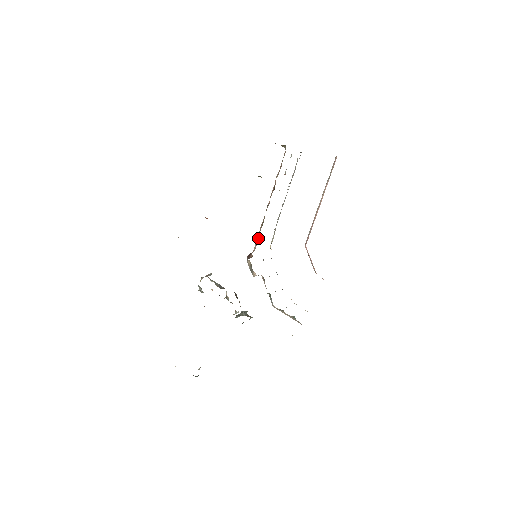
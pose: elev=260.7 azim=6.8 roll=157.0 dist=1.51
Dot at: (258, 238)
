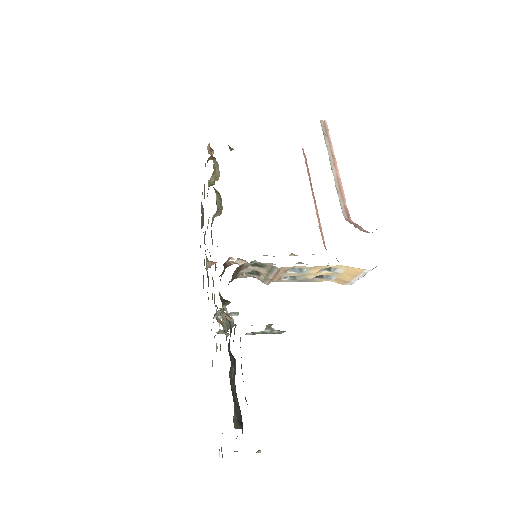
Dot at: occluded
